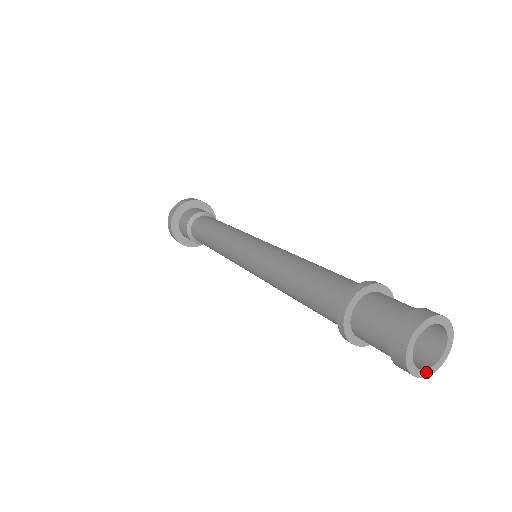
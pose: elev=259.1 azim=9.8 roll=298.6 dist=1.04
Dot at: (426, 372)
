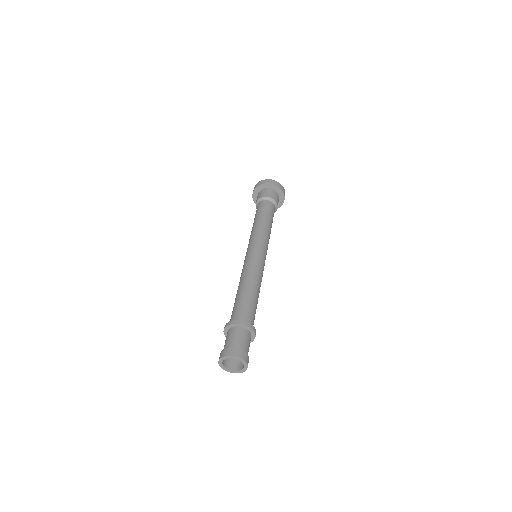
Dot at: (226, 369)
